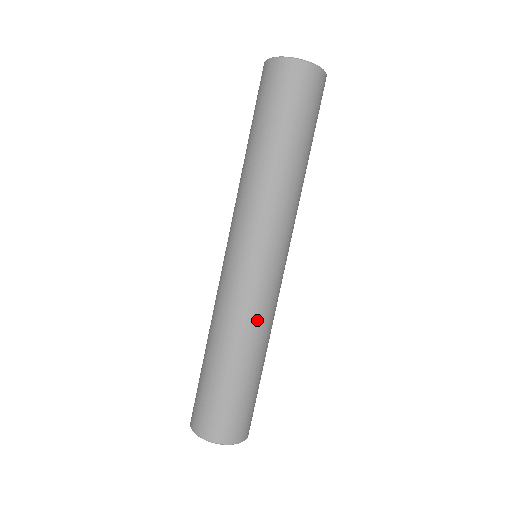
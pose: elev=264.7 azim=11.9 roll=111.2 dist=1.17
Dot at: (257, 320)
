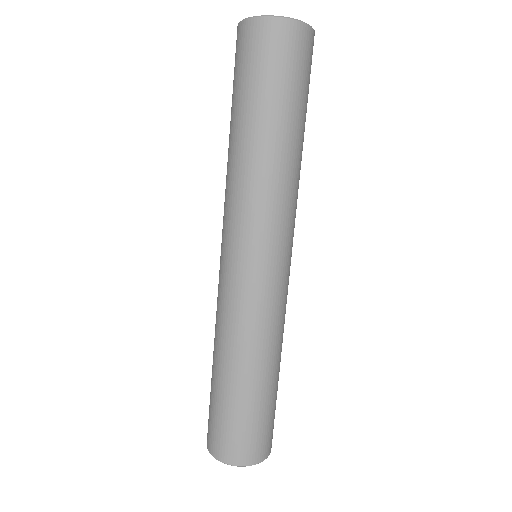
Dot at: (279, 328)
